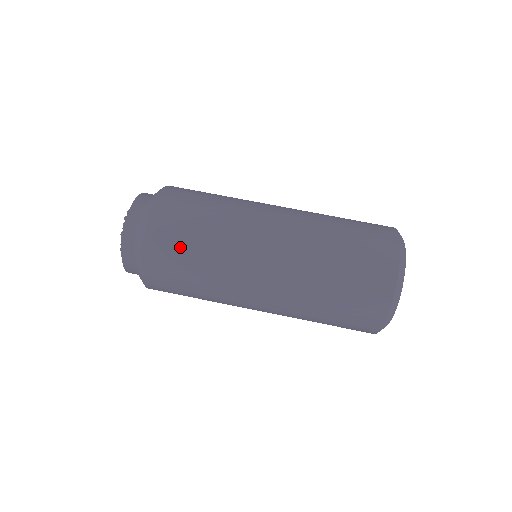
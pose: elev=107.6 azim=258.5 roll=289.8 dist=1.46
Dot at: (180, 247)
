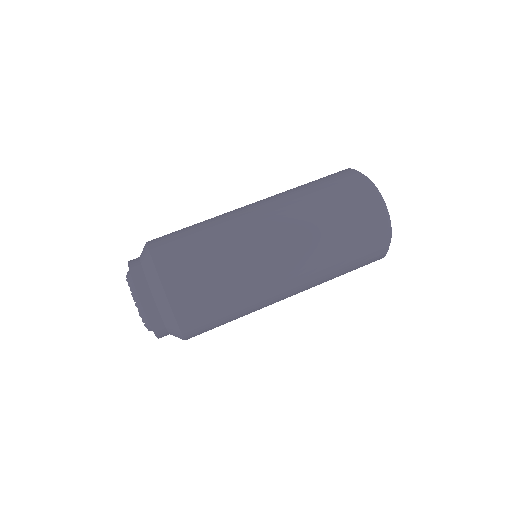
Dot at: (197, 269)
